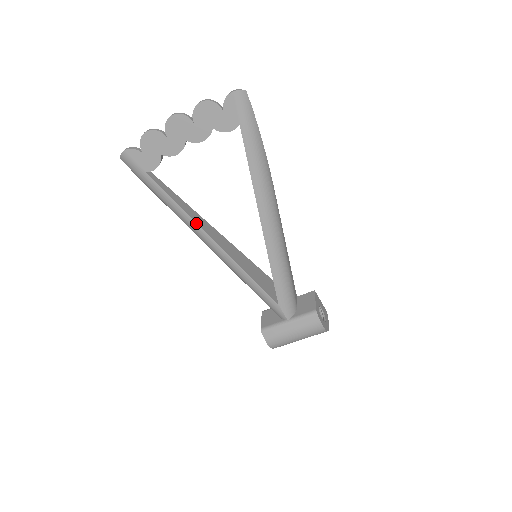
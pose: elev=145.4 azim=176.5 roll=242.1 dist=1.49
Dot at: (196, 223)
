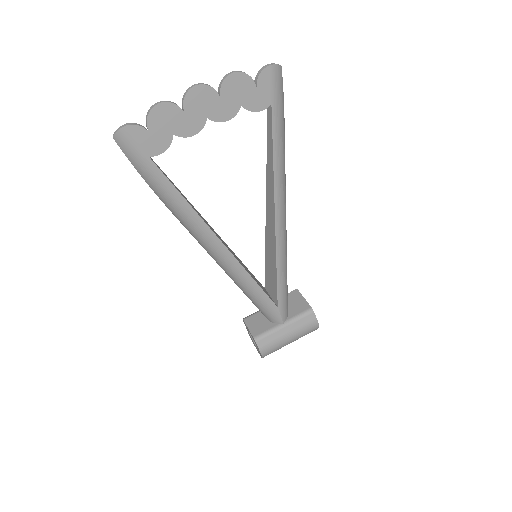
Dot at: (203, 221)
